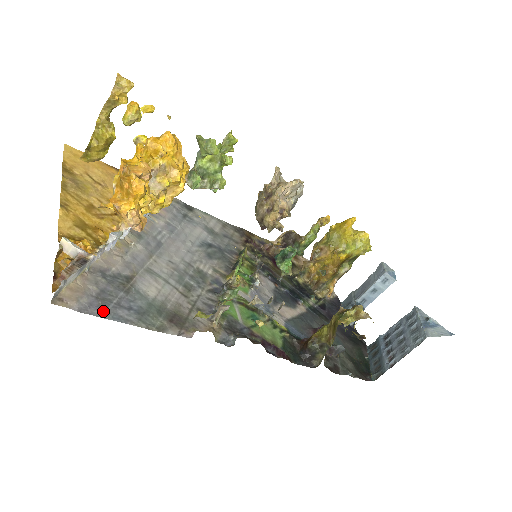
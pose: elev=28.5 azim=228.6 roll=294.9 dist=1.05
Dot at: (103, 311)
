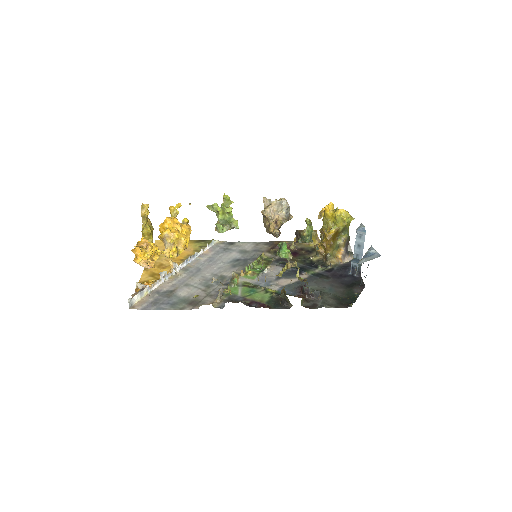
Dot at: (153, 307)
